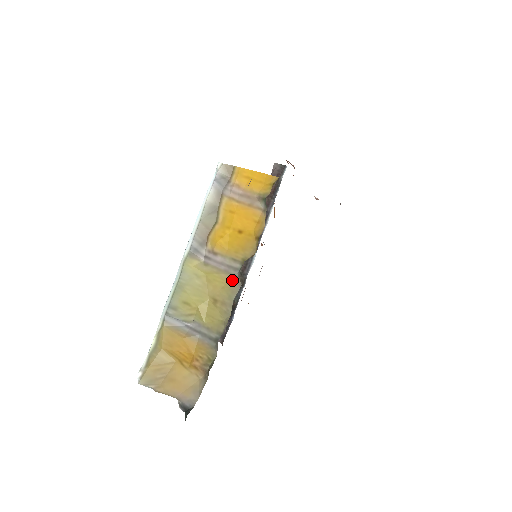
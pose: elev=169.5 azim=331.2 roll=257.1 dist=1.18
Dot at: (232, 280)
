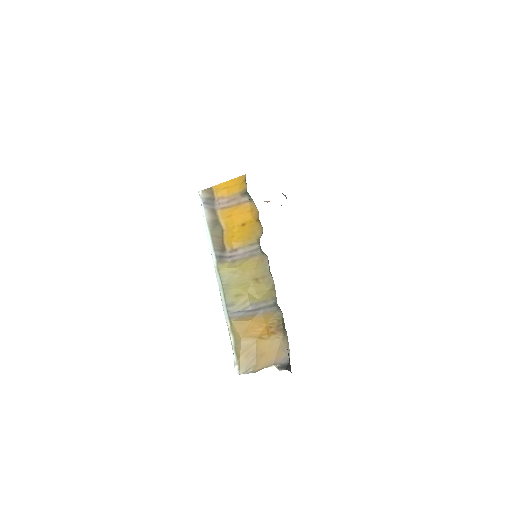
Dot at: (259, 258)
